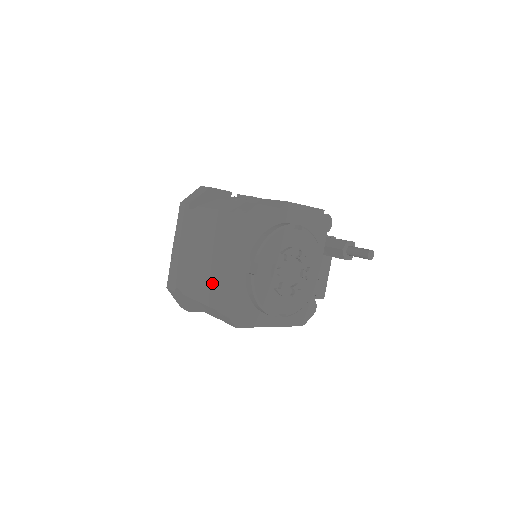
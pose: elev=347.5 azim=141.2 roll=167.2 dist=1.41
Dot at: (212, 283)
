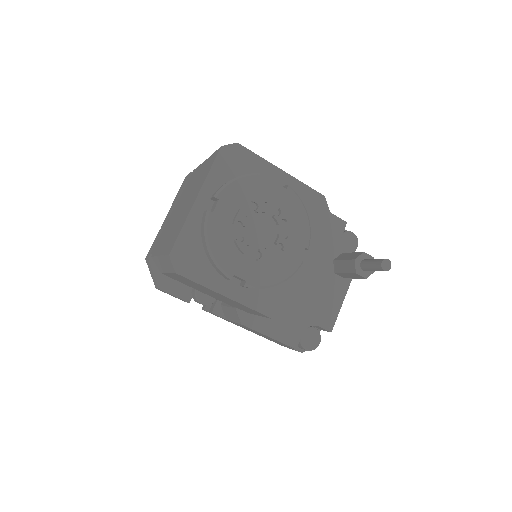
Dot at: (173, 230)
